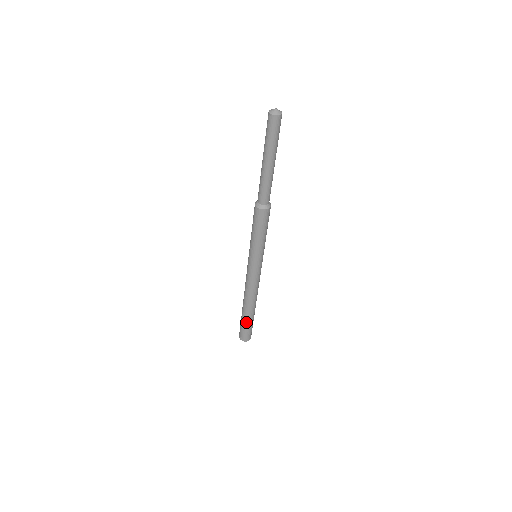
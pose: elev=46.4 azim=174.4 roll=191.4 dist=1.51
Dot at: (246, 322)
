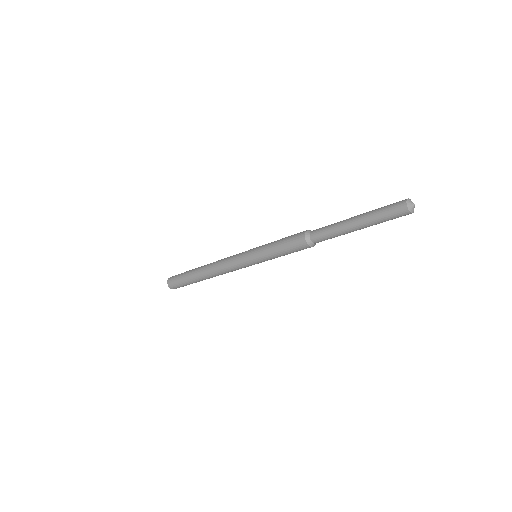
Dot at: (192, 283)
